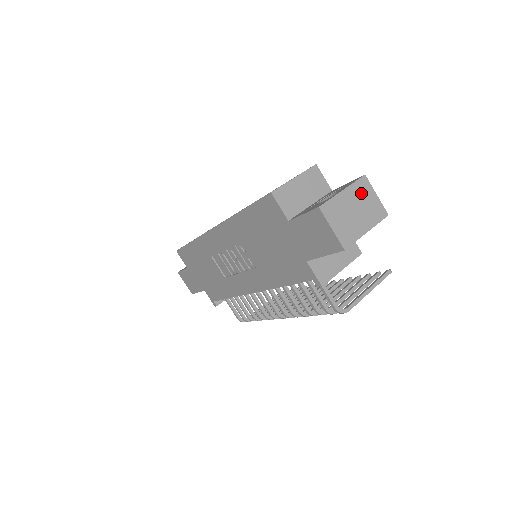
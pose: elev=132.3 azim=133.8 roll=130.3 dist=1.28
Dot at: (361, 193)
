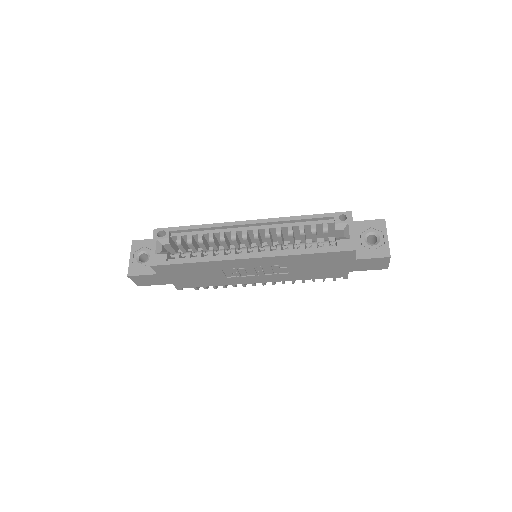
Dot at: occluded
